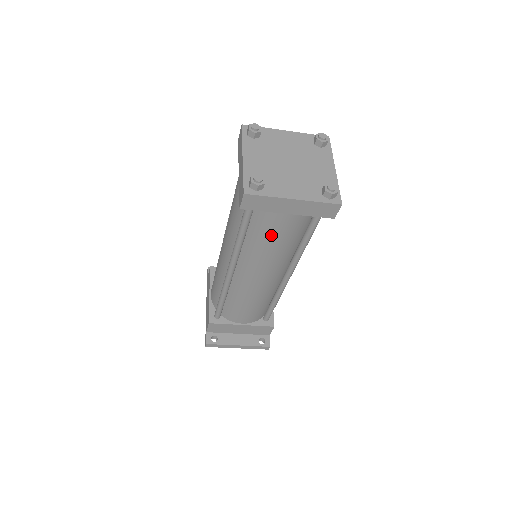
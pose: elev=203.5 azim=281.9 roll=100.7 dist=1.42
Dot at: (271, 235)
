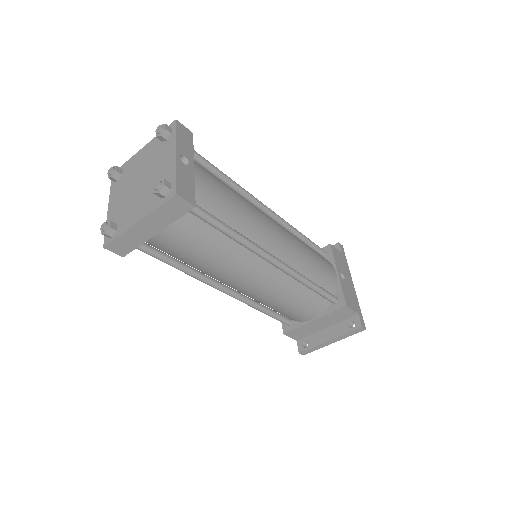
Dot at: (185, 253)
